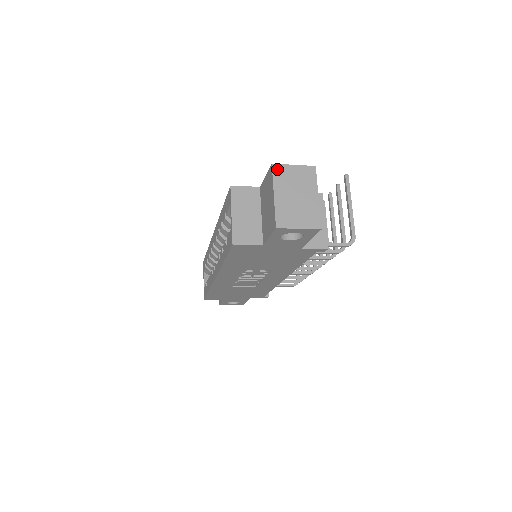
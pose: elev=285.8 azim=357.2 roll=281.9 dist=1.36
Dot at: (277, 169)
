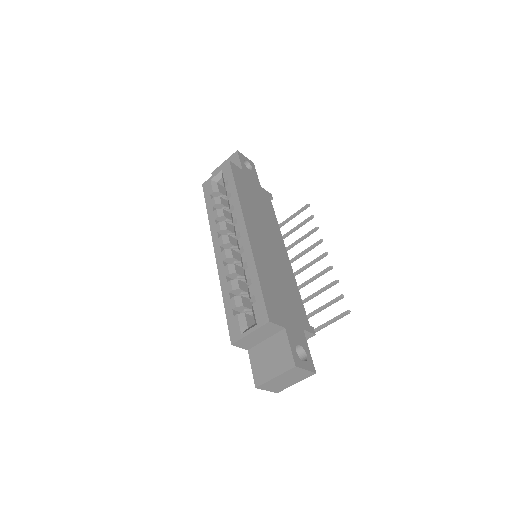
Dot at: (294, 369)
